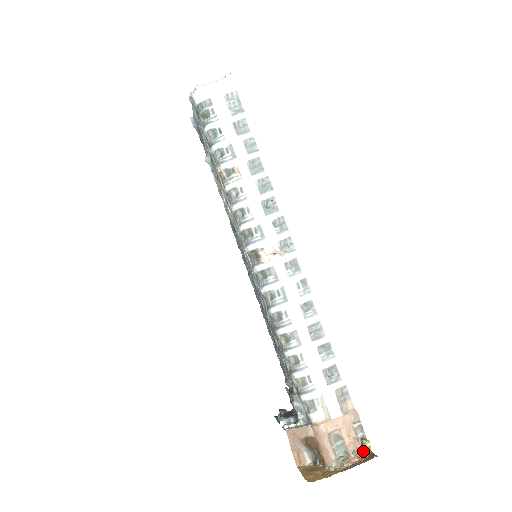
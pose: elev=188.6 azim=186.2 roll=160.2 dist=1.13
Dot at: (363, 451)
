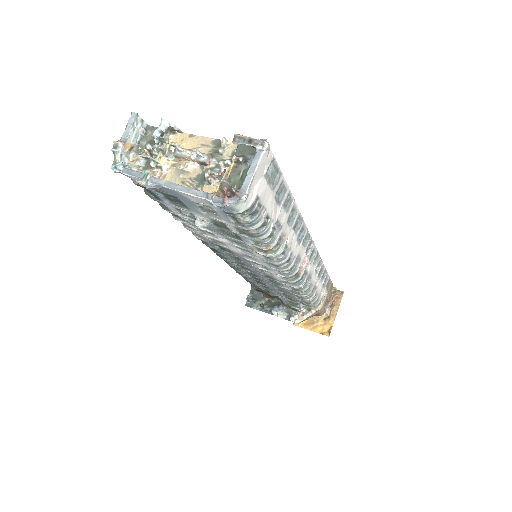
Dot at: (335, 294)
